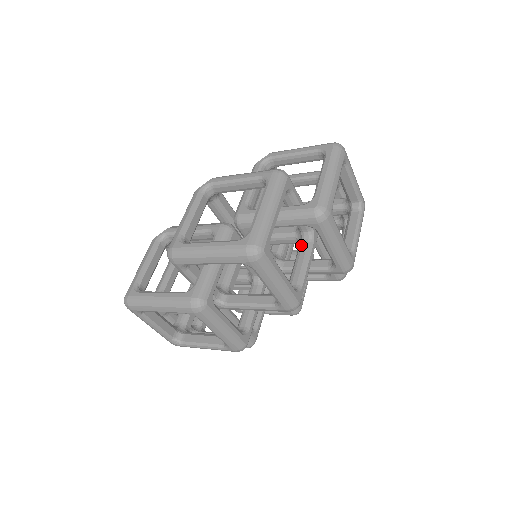
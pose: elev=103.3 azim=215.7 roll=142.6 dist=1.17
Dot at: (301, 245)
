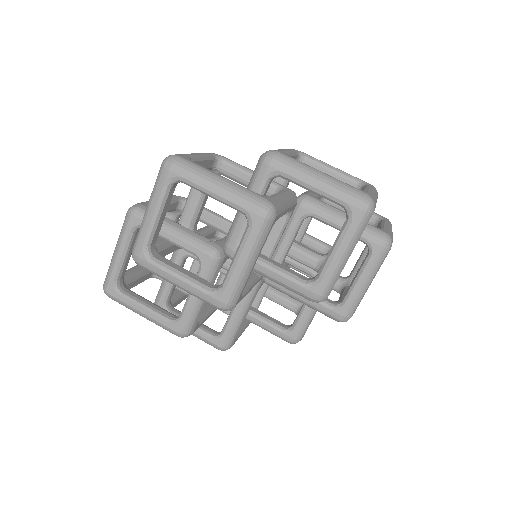
Dot at: occluded
